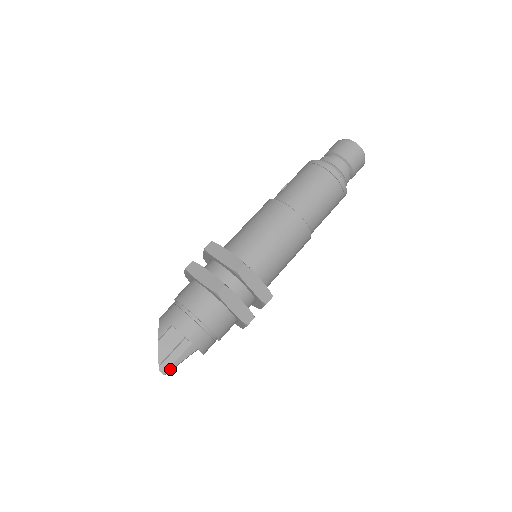
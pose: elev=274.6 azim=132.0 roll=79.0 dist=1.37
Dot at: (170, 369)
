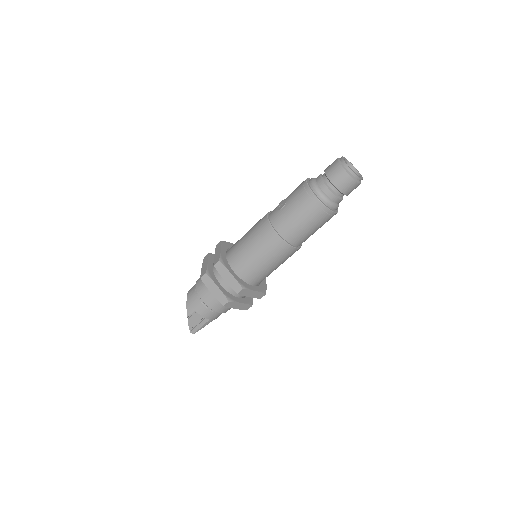
Dot at: (197, 331)
